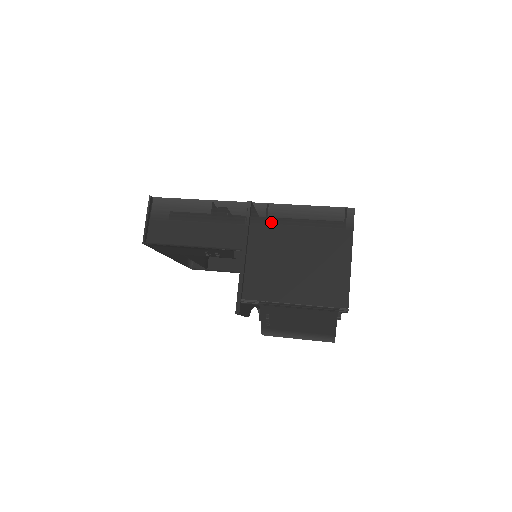
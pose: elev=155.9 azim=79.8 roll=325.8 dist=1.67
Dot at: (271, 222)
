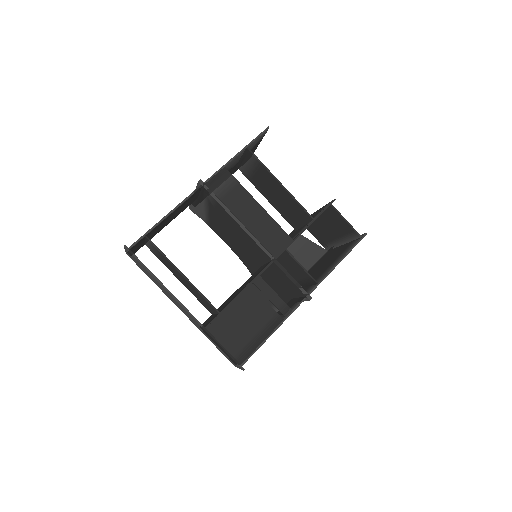
Dot at: occluded
